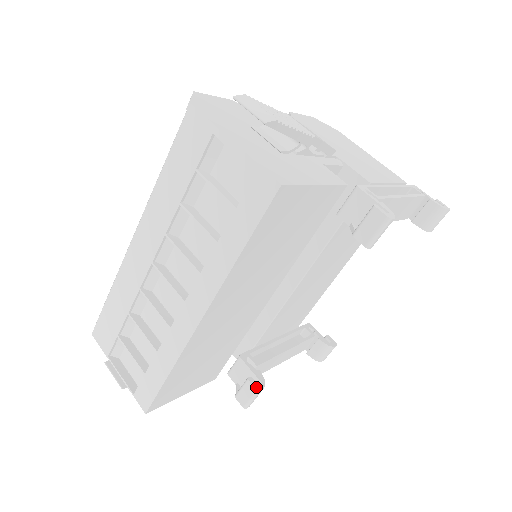
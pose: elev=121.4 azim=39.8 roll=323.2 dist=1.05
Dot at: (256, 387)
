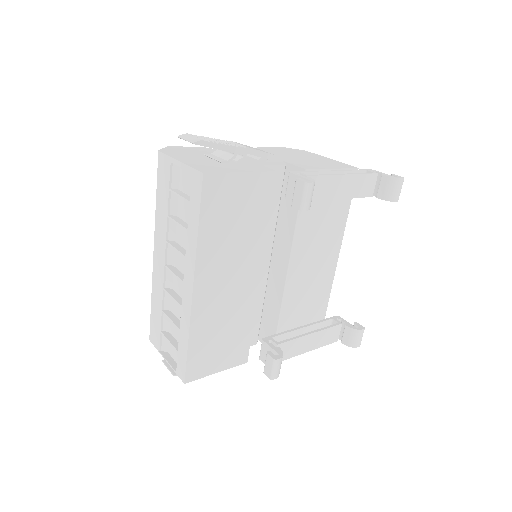
Dot at: (273, 357)
